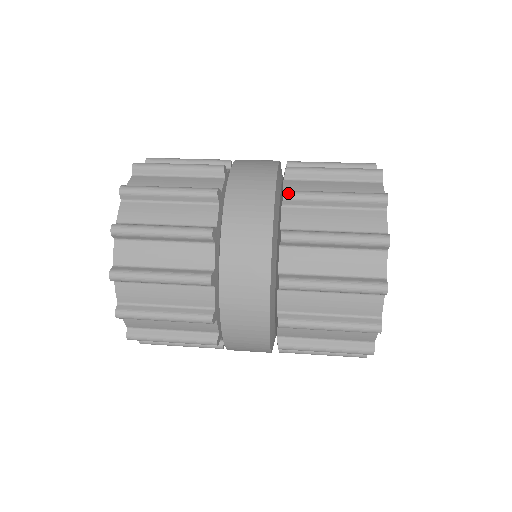
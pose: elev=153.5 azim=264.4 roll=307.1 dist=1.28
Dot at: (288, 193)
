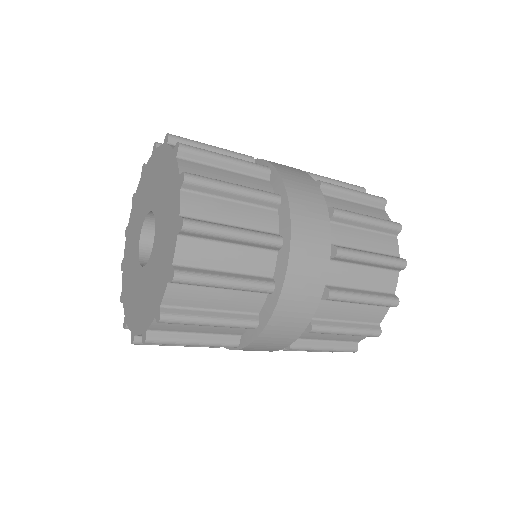
Dot at: (323, 182)
